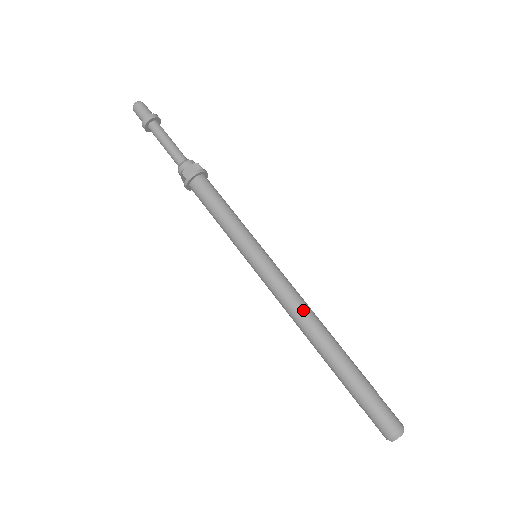
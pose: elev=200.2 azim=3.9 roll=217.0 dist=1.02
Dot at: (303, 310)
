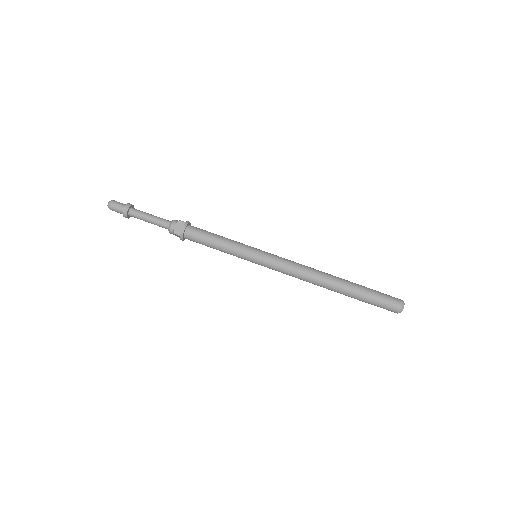
Dot at: (306, 272)
